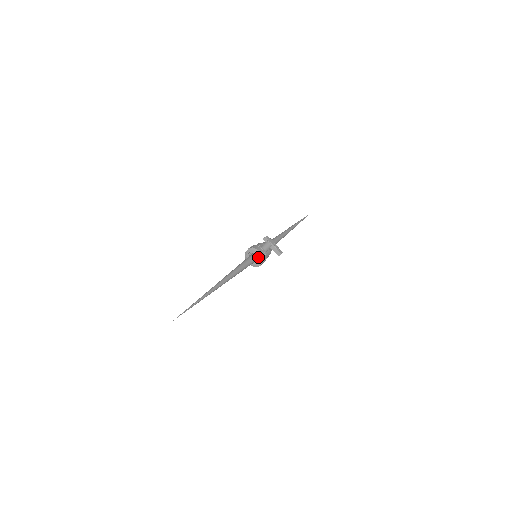
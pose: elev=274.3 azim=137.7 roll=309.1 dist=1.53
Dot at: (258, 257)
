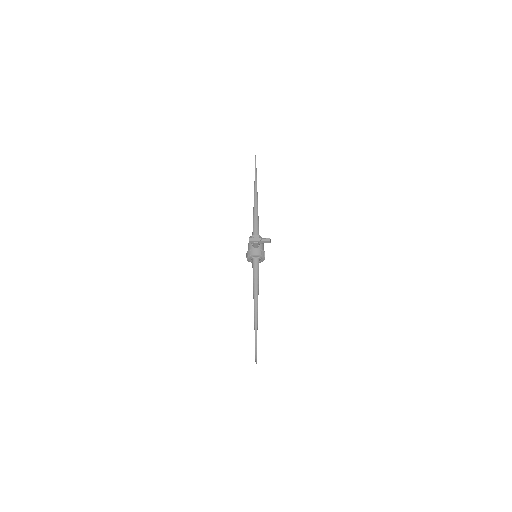
Dot at: (258, 258)
